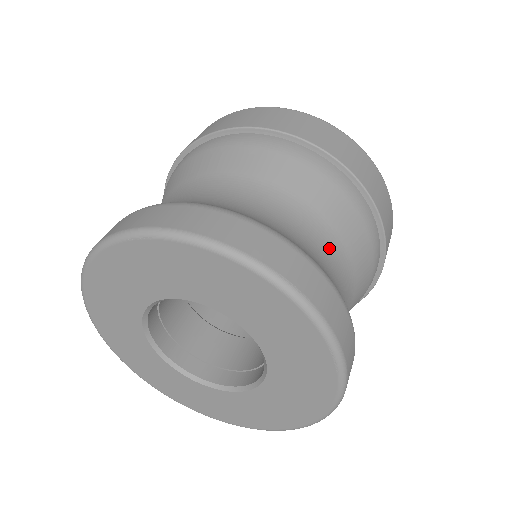
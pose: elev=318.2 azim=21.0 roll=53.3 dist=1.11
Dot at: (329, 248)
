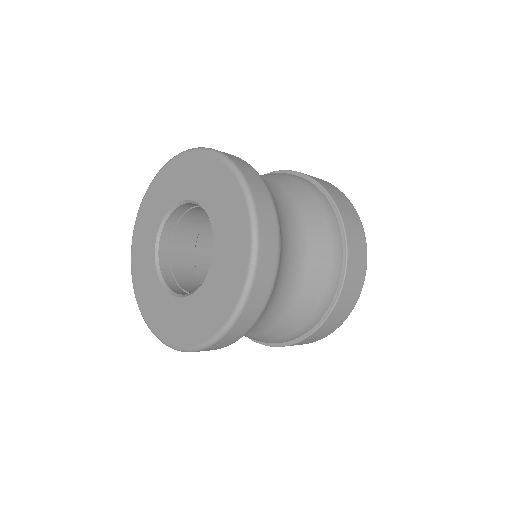
Dot at: occluded
